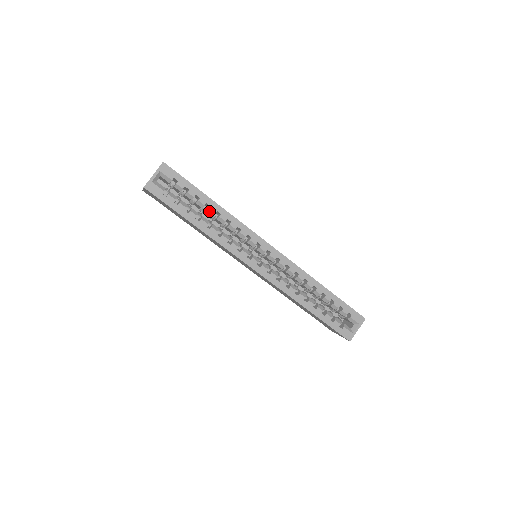
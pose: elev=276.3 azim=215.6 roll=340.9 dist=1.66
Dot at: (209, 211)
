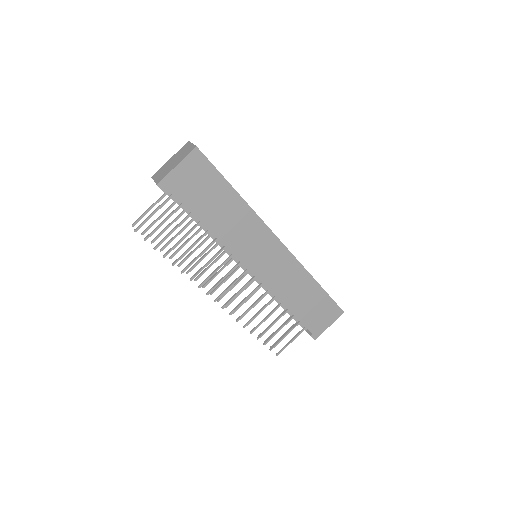
Dot at: occluded
